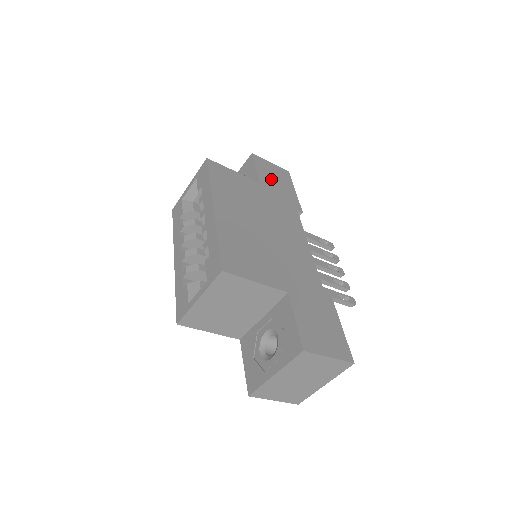
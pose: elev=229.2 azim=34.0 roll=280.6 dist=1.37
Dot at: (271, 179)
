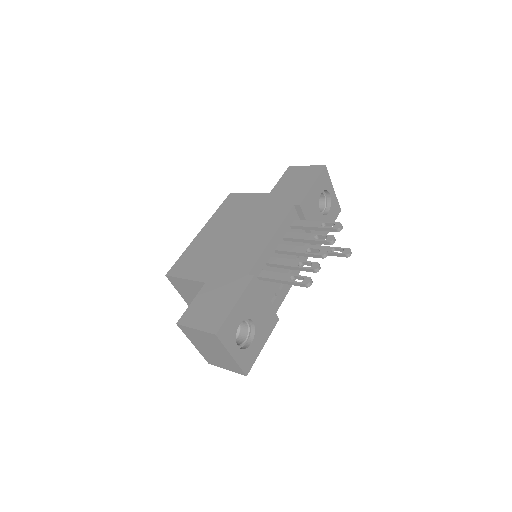
Dot at: (289, 184)
